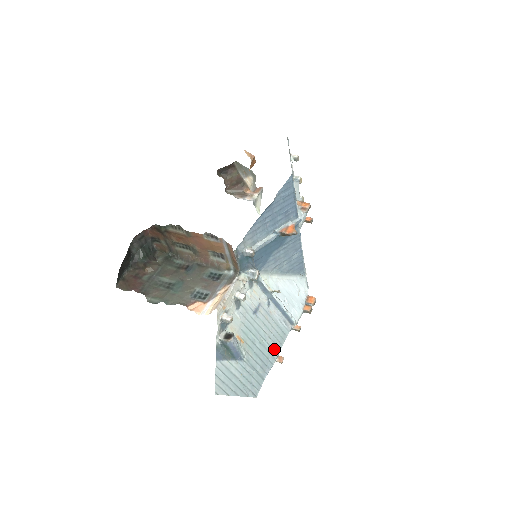
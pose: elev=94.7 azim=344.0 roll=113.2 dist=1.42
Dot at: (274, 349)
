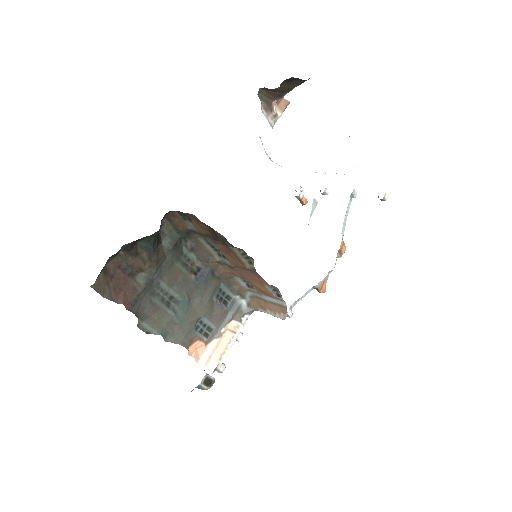
Dot at: occluded
